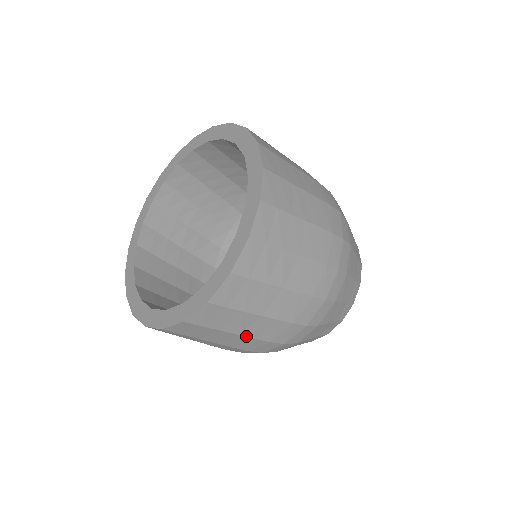
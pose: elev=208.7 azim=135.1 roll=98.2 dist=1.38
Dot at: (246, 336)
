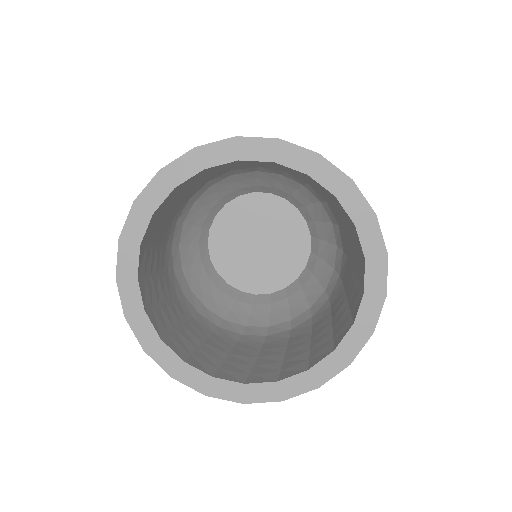
Dot at: occluded
